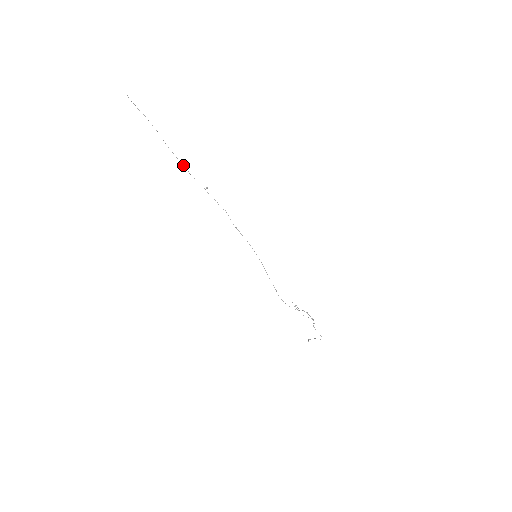
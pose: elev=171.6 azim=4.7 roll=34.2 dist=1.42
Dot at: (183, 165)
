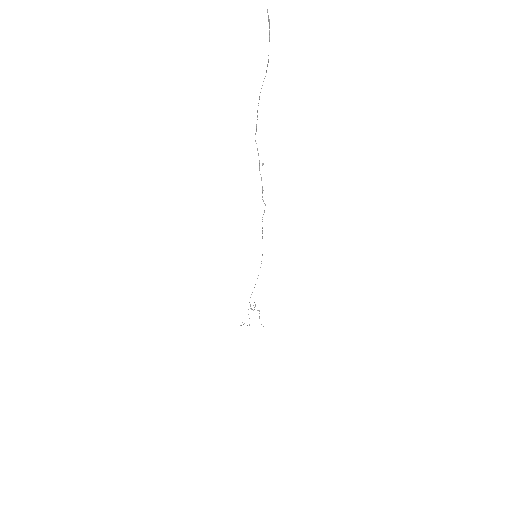
Dot at: occluded
